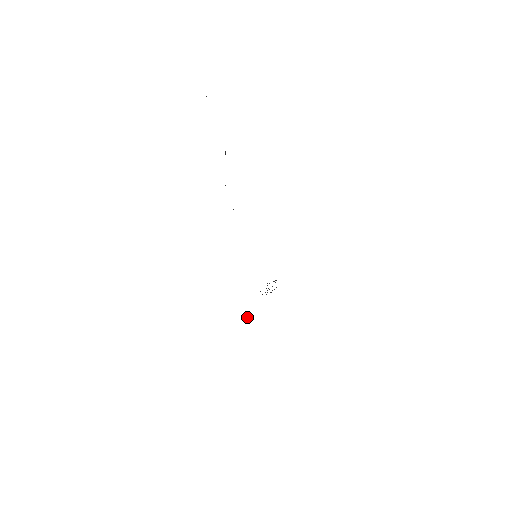
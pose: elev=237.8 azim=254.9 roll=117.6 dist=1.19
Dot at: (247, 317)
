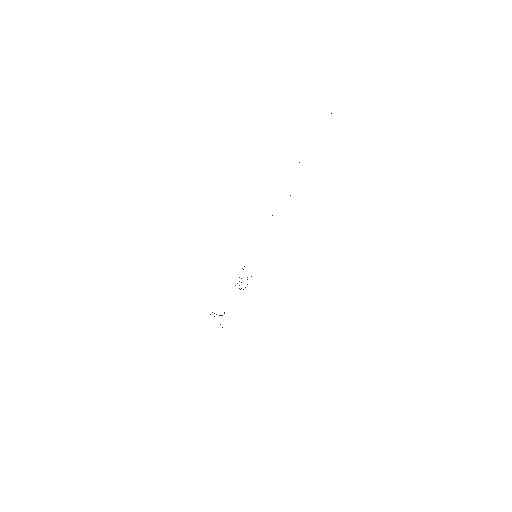
Dot at: occluded
